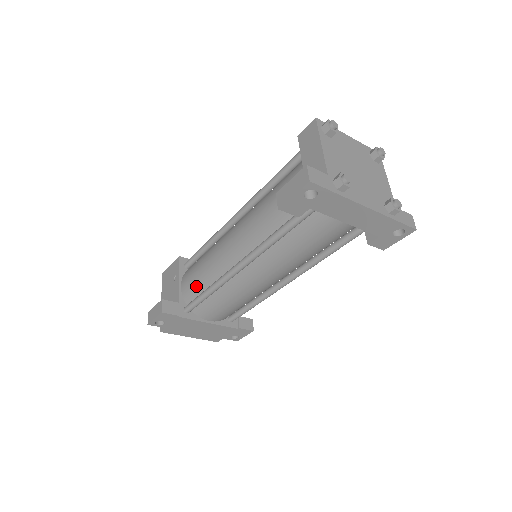
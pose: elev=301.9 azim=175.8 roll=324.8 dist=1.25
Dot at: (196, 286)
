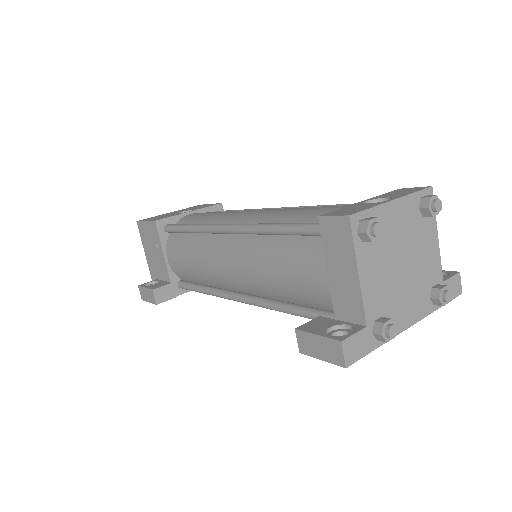
Dot at: (188, 275)
